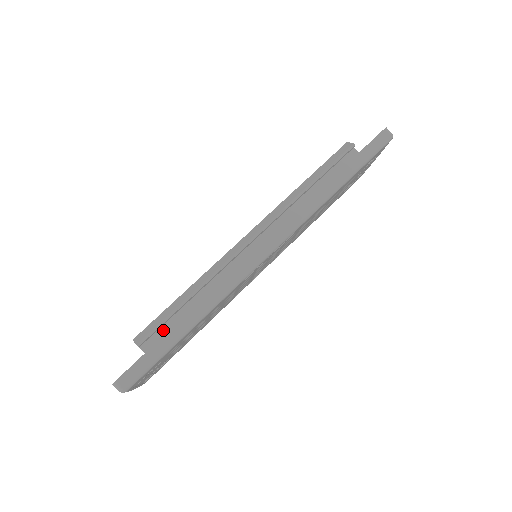
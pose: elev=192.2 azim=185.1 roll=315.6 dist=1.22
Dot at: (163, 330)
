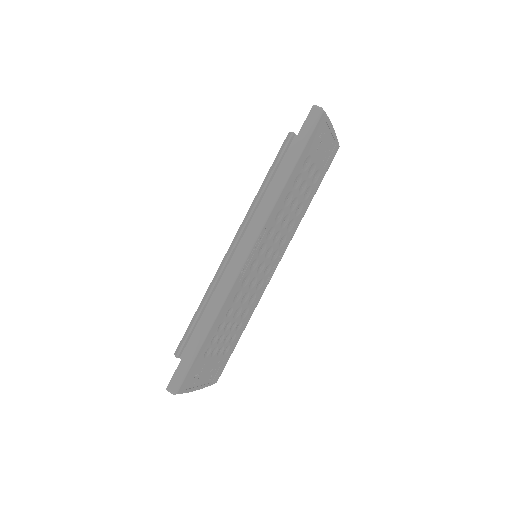
Dot at: occluded
